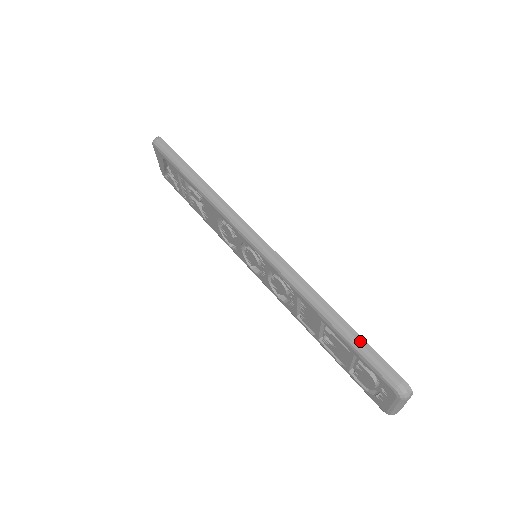
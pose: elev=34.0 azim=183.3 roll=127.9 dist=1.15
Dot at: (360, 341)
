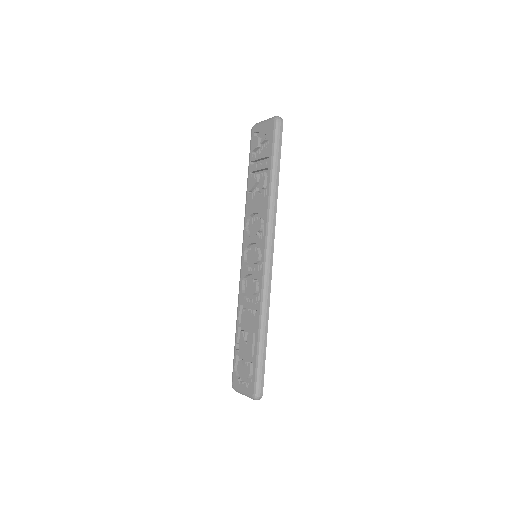
Dot at: (263, 360)
